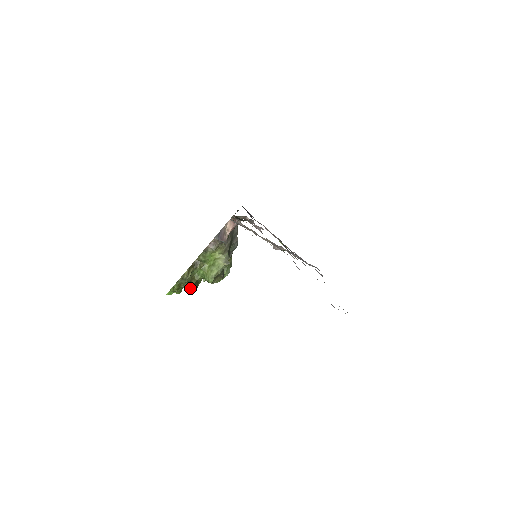
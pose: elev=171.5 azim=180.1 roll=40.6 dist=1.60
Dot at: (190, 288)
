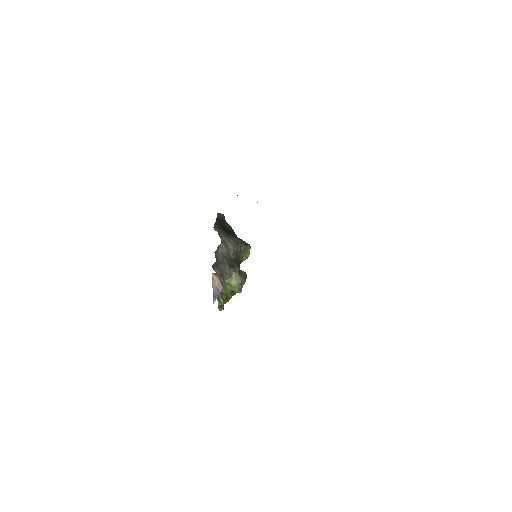
Dot at: occluded
